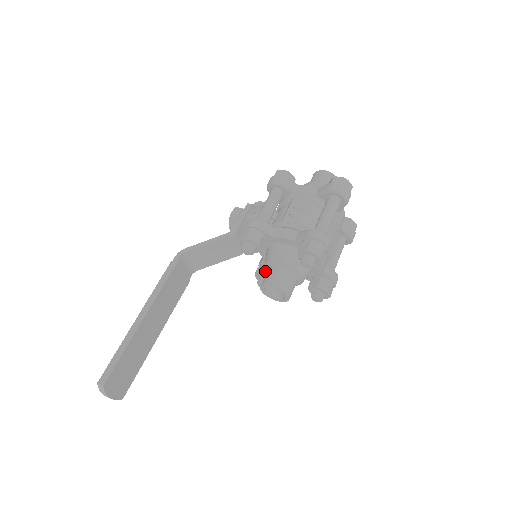
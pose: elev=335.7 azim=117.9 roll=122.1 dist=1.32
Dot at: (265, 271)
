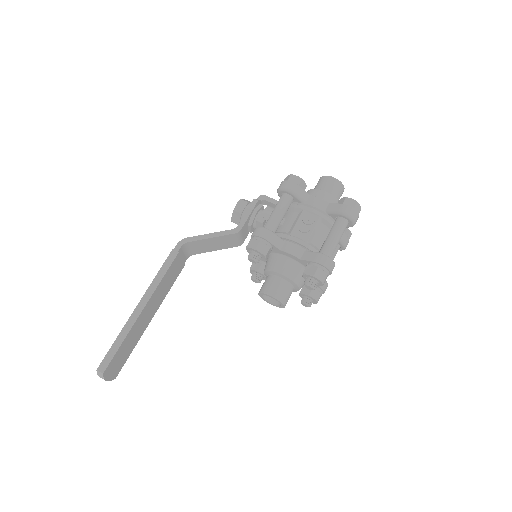
Dot at: (261, 269)
